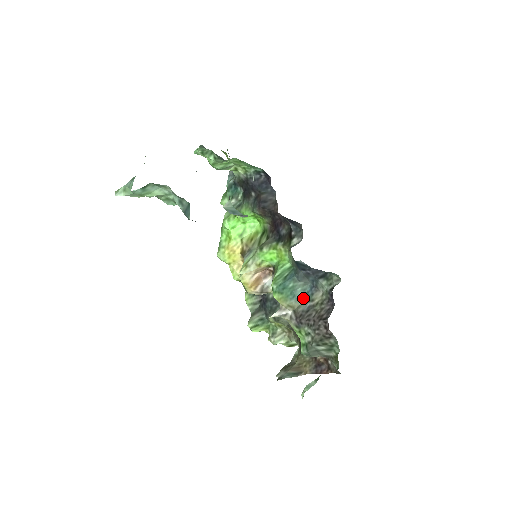
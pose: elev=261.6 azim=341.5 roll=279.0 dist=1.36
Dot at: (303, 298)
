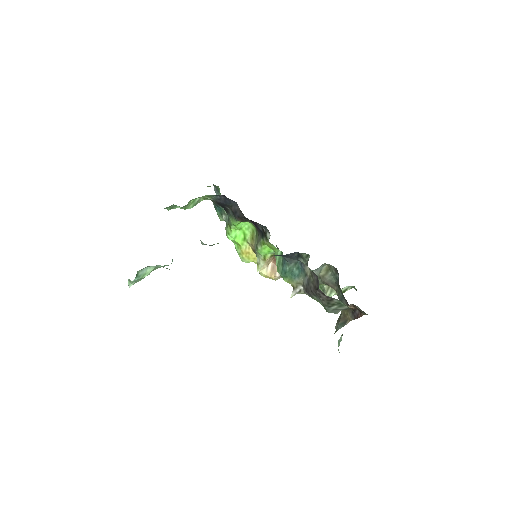
Dot at: (301, 274)
